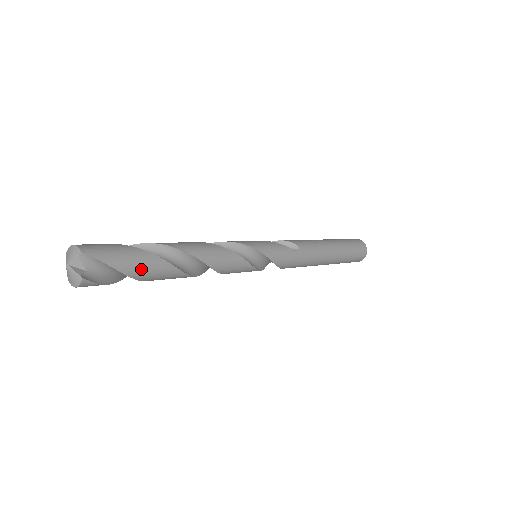
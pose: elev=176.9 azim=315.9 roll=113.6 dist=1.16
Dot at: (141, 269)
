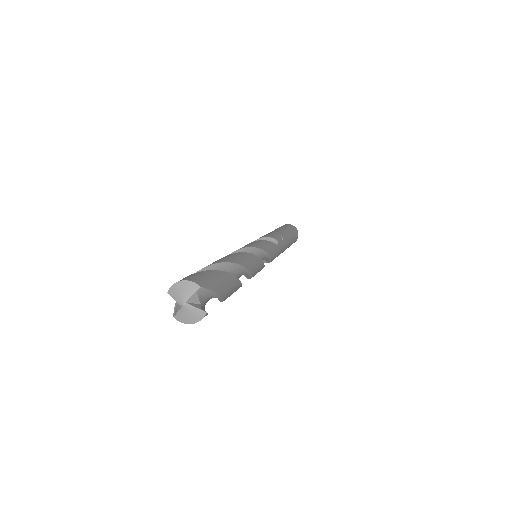
Dot at: (228, 291)
